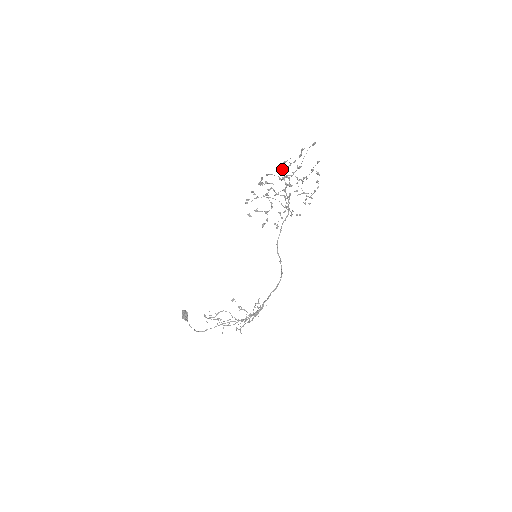
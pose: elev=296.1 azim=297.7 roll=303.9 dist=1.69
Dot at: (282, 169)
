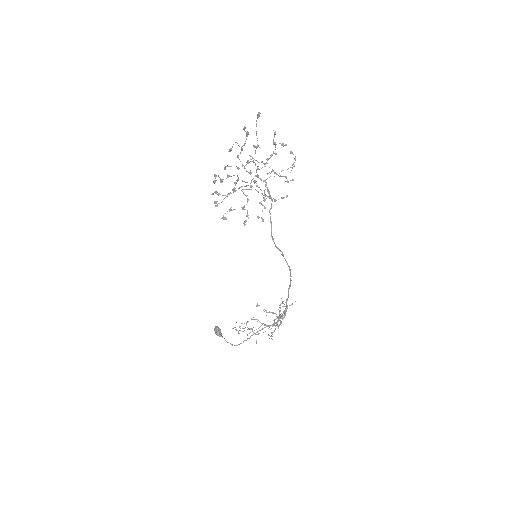
Dot at: (237, 156)
